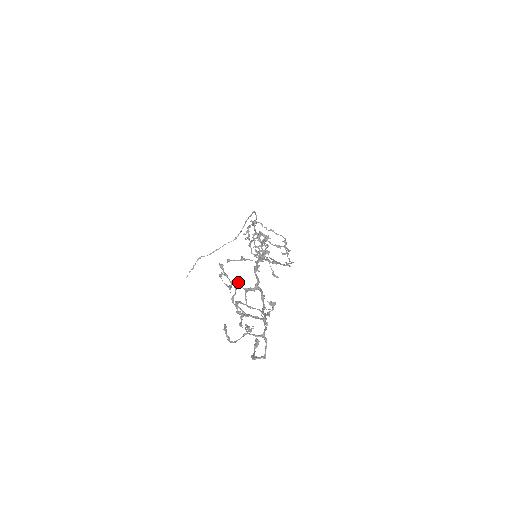
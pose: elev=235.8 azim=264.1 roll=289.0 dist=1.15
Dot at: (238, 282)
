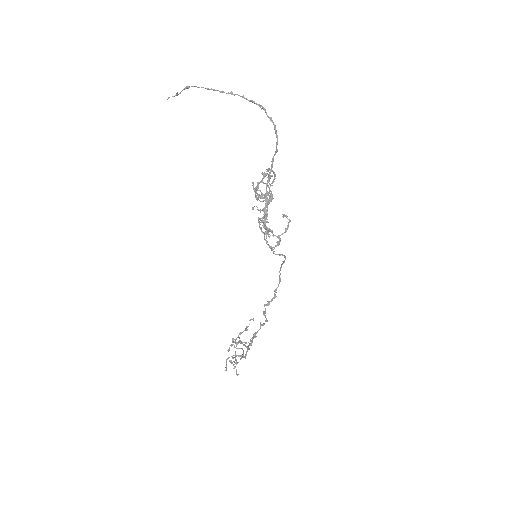
Dot at: occluded
